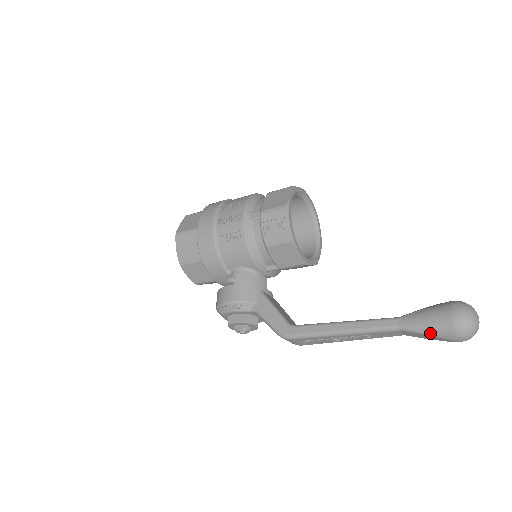
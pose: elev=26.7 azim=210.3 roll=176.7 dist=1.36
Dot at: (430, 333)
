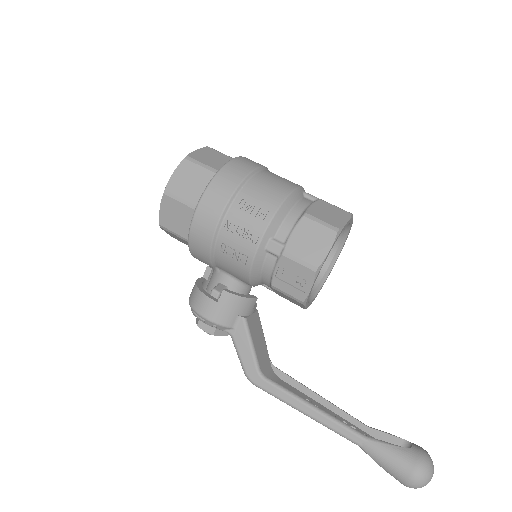
Dot at: (383, 468)
